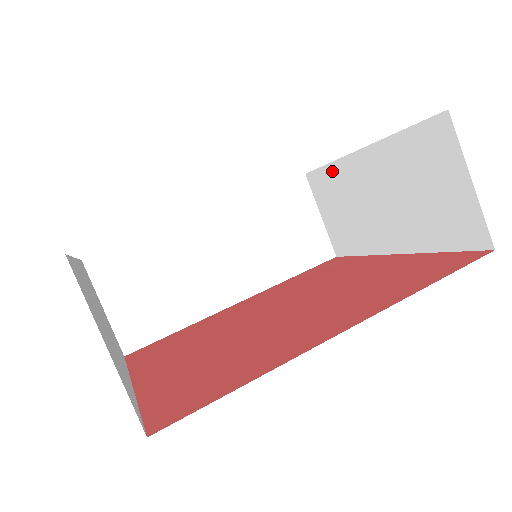
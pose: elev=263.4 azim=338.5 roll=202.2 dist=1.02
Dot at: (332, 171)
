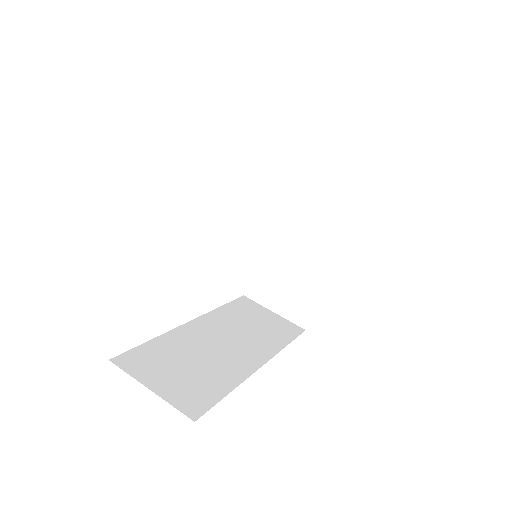
Dot at: (261, 263)
